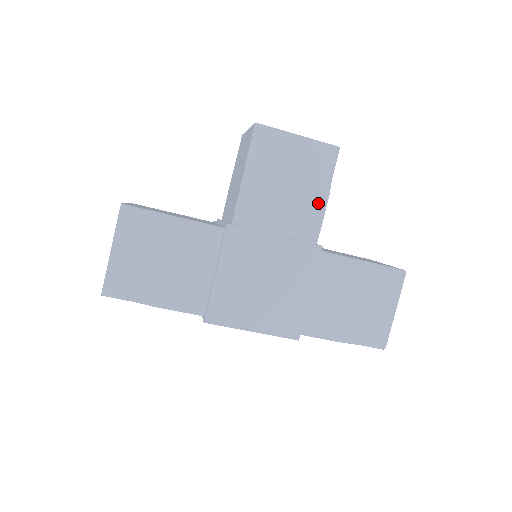
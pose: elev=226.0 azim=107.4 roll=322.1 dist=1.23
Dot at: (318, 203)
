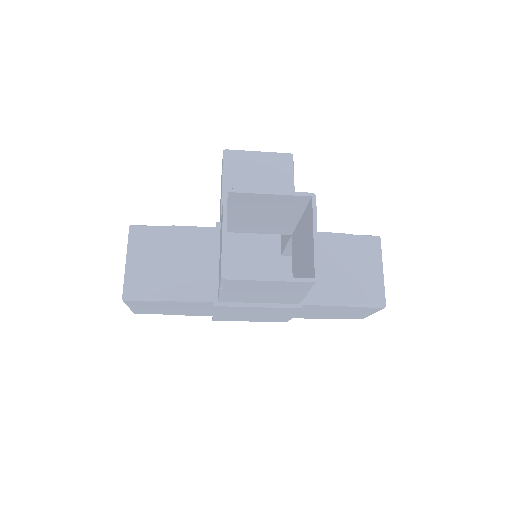
Dot at: (296, 296)
